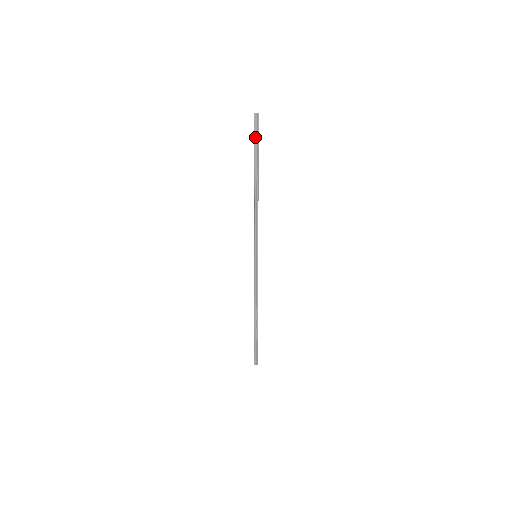
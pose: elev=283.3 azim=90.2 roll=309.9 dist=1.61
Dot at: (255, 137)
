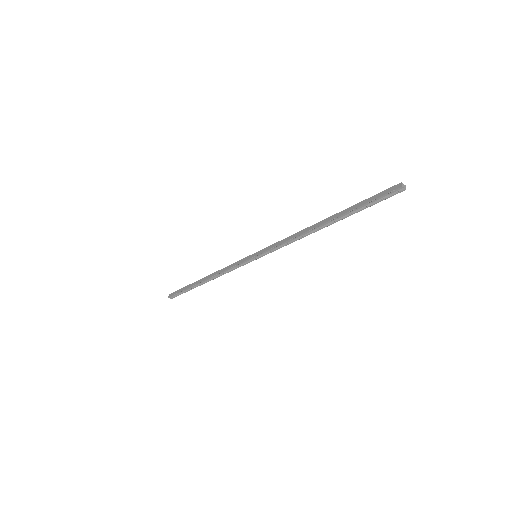
Dot at: (375, 199)
